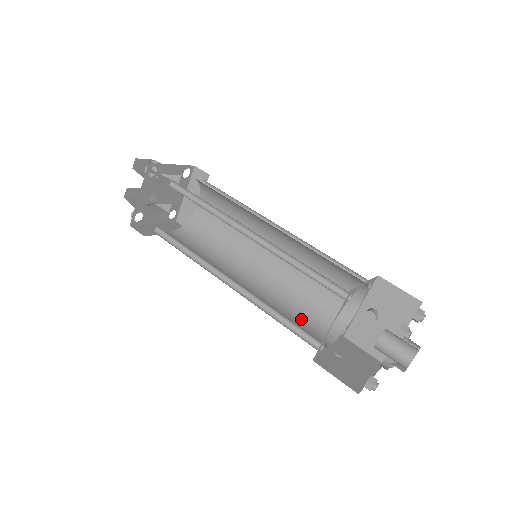
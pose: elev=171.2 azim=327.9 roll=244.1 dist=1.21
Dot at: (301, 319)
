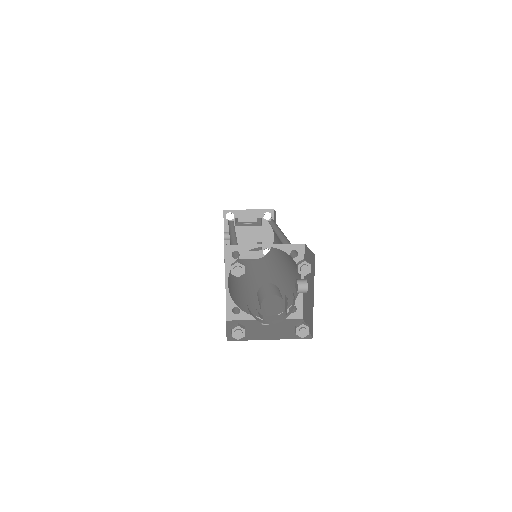
Dot at: (269, 302)
